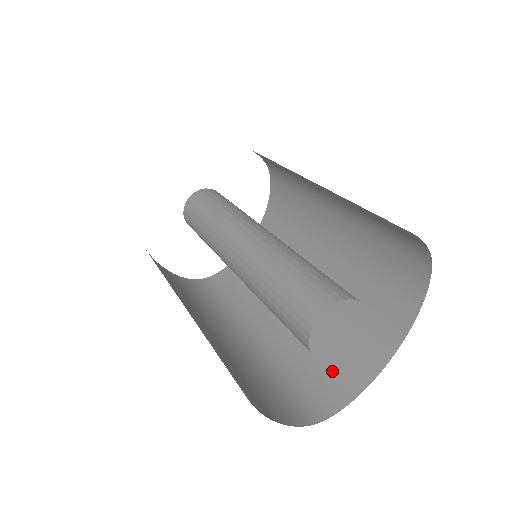
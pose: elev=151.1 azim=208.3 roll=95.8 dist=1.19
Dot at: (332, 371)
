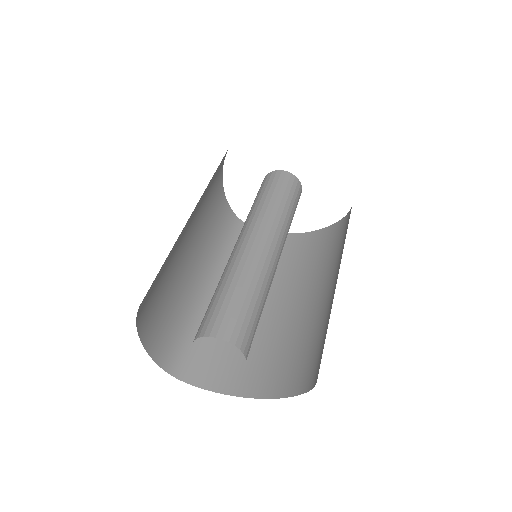
Dot at: (217, 362)
